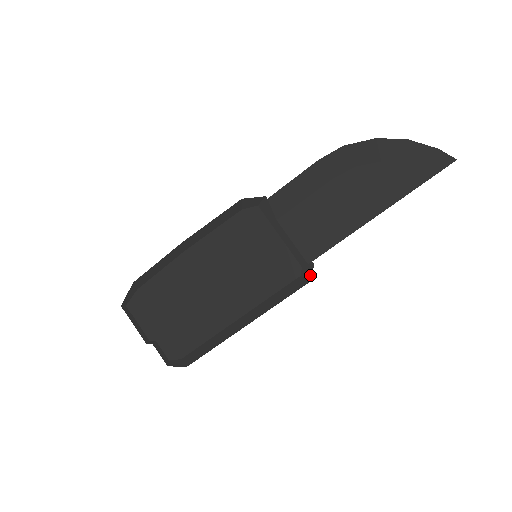
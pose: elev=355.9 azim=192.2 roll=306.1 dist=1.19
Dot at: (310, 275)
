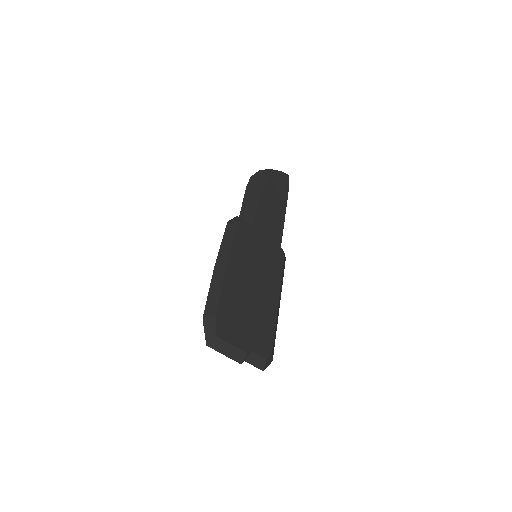
Dot at: occluded
